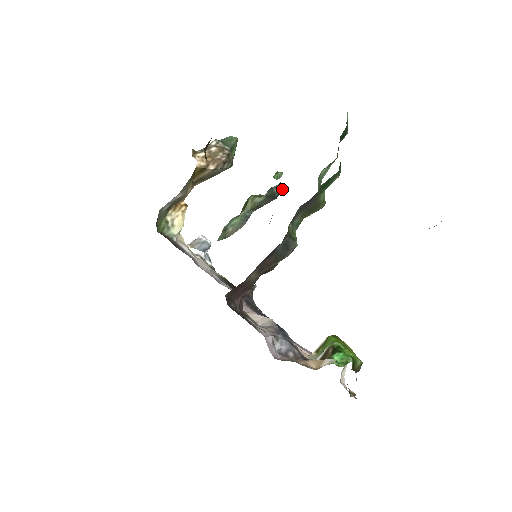
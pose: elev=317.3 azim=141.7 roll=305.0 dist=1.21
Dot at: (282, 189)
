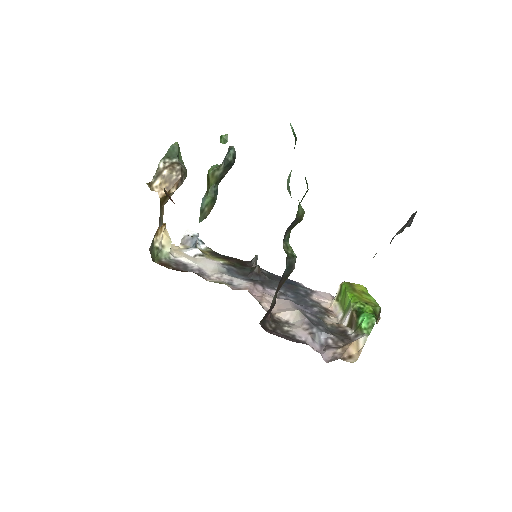
Dot at: (235, 153)
